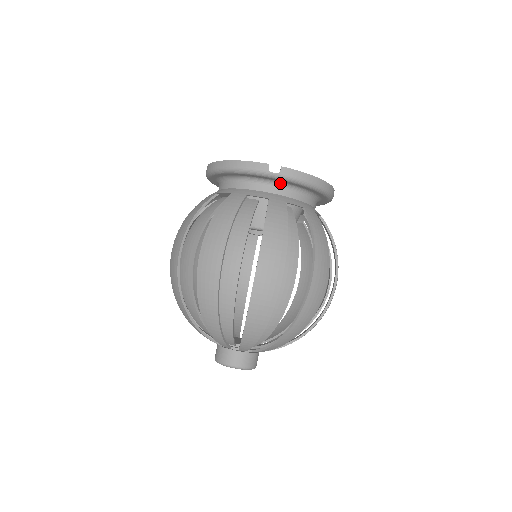
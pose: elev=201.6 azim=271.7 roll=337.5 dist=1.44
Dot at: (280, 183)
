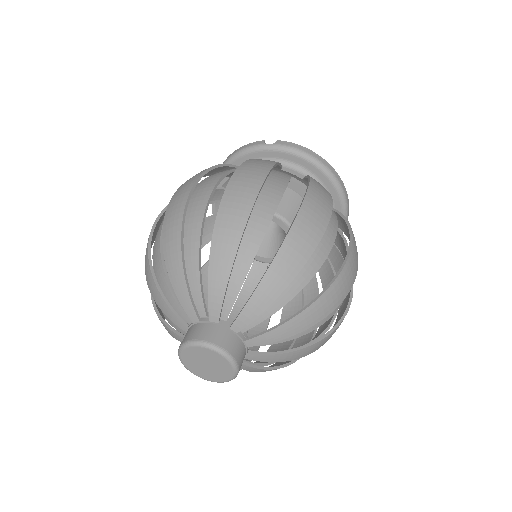
Dot at: (278, 161)
